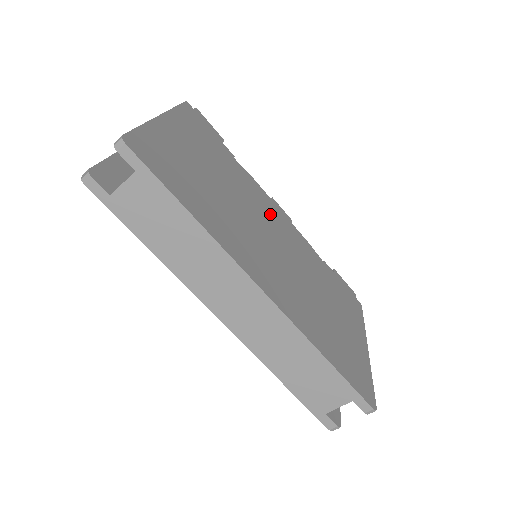
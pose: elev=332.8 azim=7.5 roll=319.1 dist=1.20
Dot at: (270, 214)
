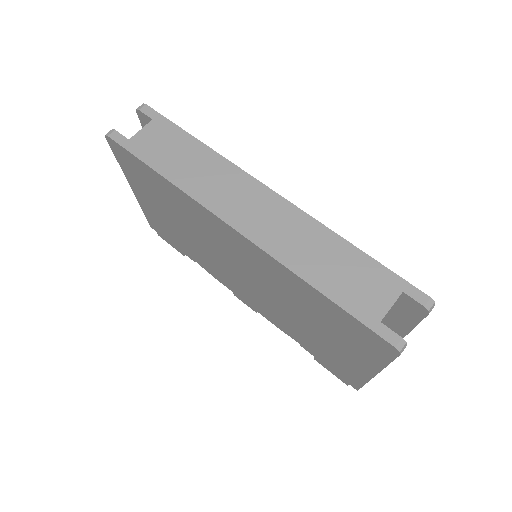
Dot at: occluded
